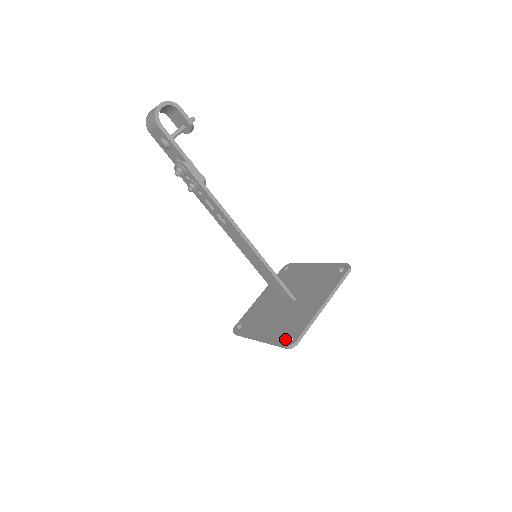
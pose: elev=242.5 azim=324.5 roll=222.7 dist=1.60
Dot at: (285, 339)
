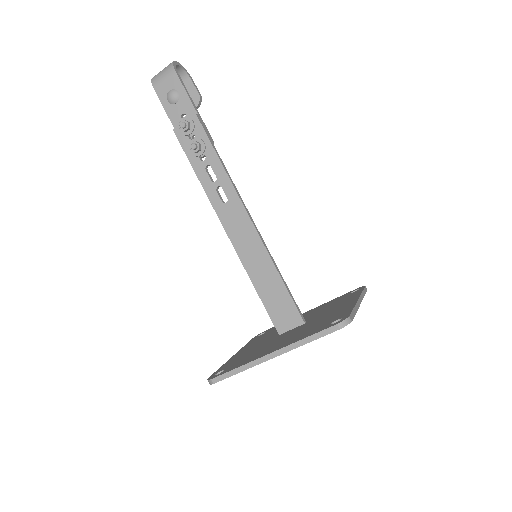
Dot at: (327, 325)
